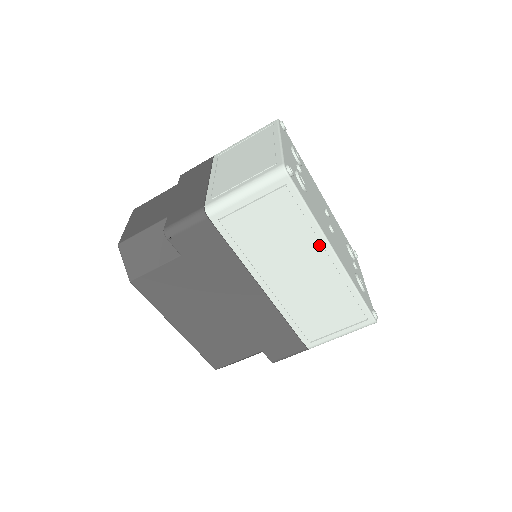
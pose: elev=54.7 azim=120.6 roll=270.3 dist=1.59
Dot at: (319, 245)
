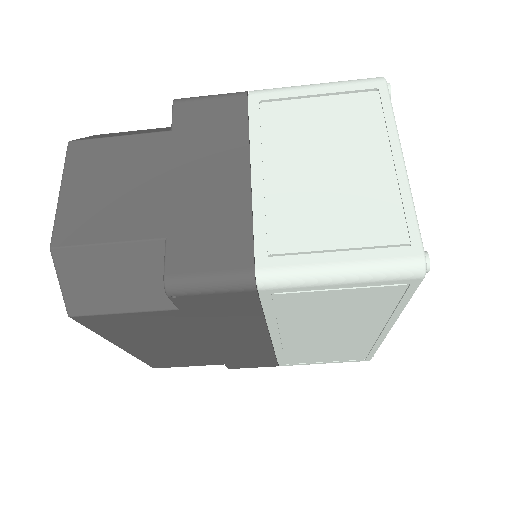
Dot at: (381, 324)
